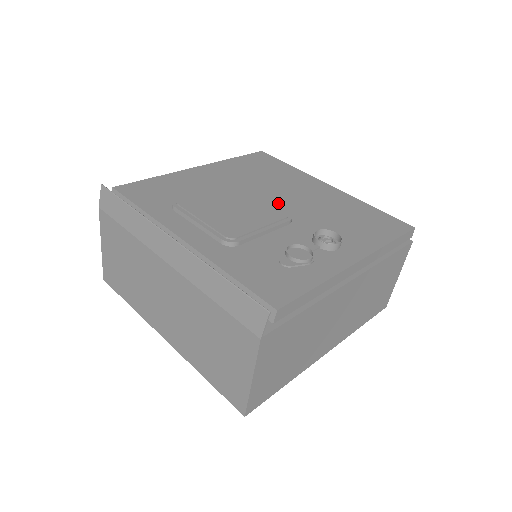
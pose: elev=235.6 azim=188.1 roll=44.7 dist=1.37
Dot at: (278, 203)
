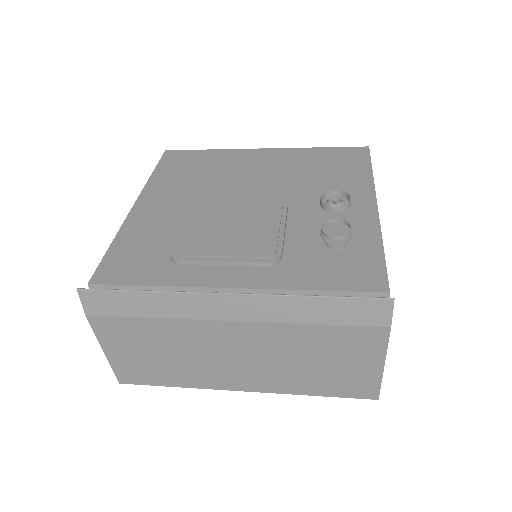
Dot at: (252, 194)
